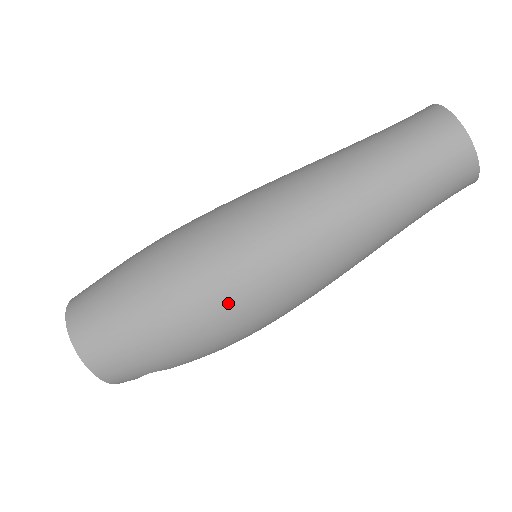
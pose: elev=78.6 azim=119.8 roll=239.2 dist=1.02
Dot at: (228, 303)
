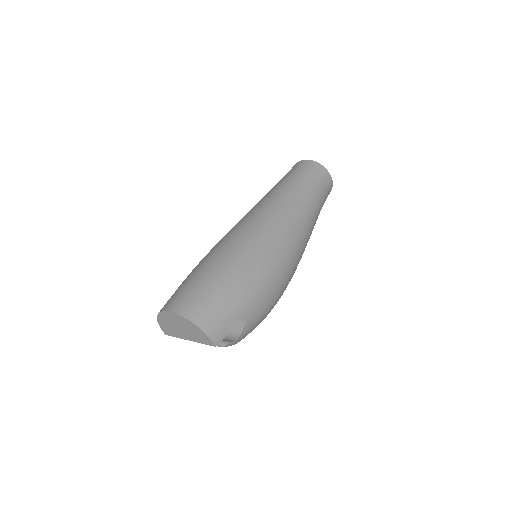
Dot at: (255, 251)
